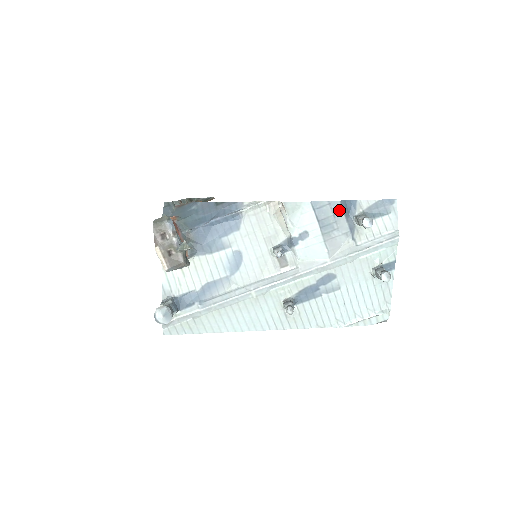
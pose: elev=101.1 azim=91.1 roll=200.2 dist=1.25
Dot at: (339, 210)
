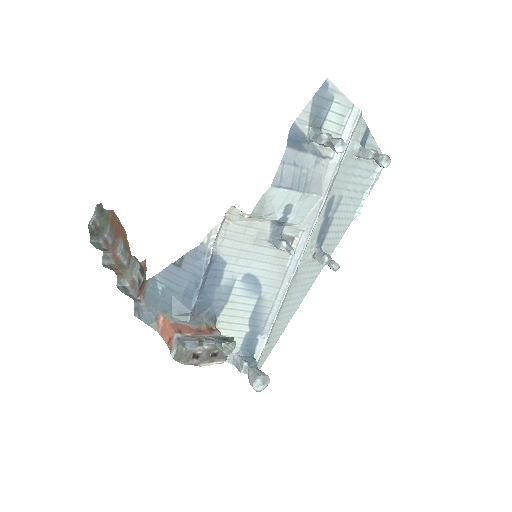
Dot at: (294, 155)
